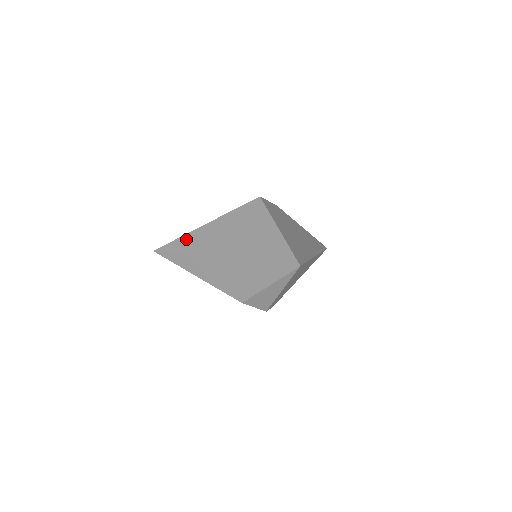
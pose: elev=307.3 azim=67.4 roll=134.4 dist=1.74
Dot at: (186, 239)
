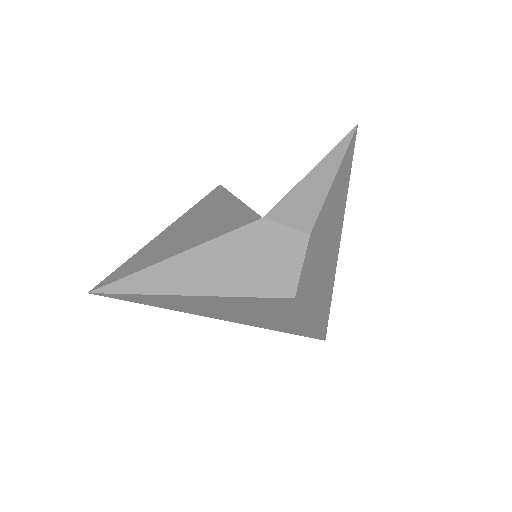
Dot at: (152, 299)
